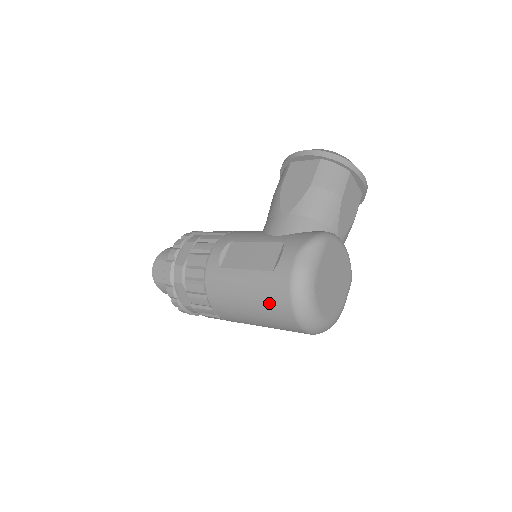
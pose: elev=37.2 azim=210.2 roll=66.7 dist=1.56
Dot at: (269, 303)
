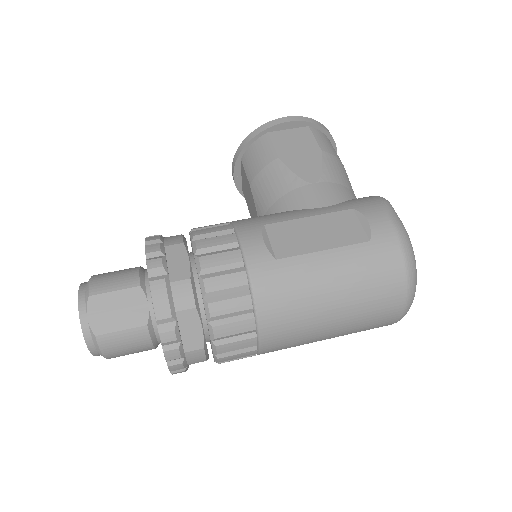
Dot at: (373, 286)
